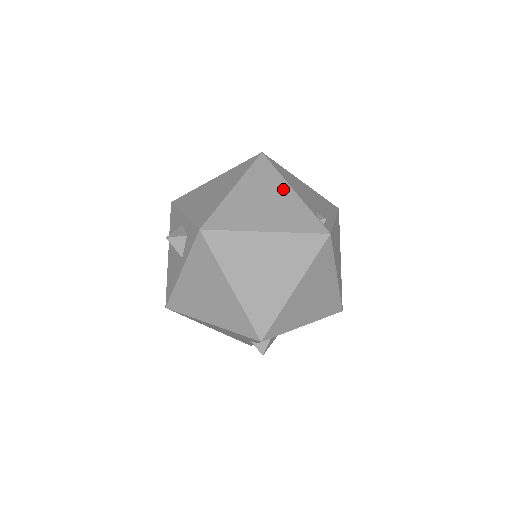
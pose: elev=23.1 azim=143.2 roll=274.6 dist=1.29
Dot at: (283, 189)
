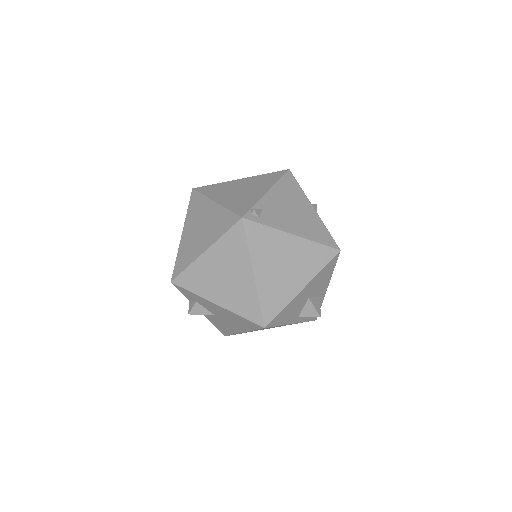
Dot at: (263, 188)
